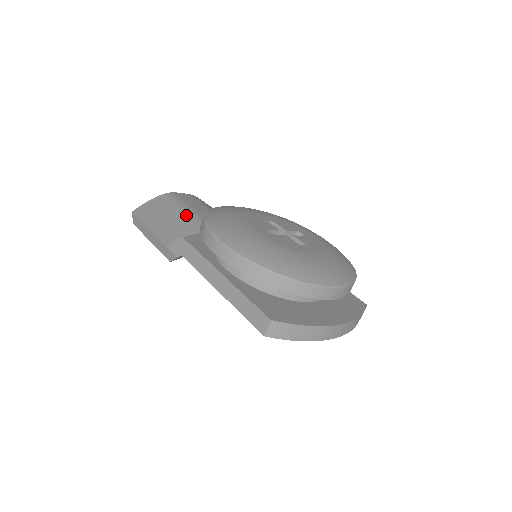
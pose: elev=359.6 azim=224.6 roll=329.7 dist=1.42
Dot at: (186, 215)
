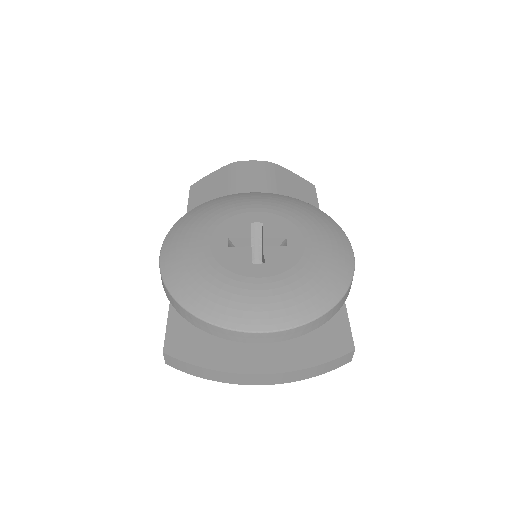
Dot at: (227, 194)
